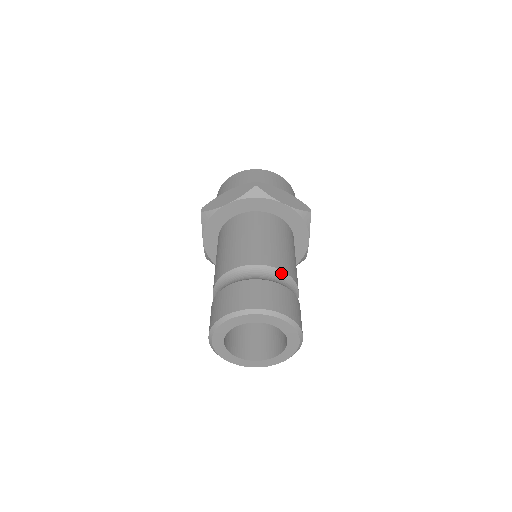
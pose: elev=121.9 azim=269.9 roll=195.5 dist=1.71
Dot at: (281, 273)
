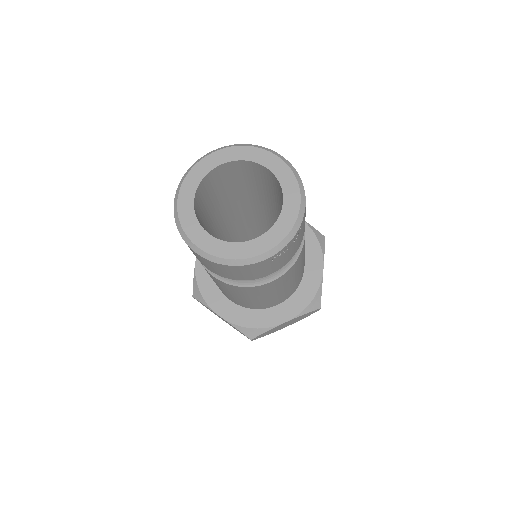
Dot at: occluded
